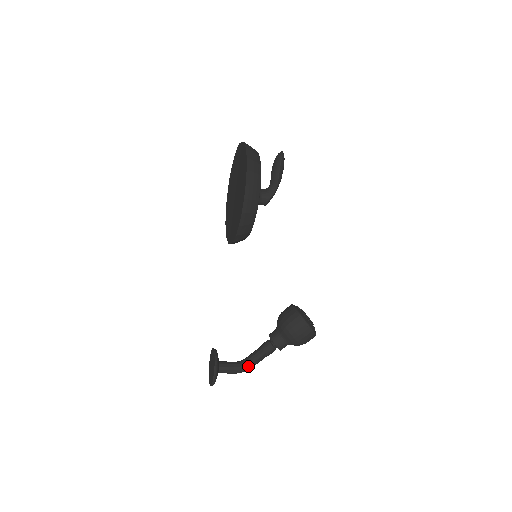
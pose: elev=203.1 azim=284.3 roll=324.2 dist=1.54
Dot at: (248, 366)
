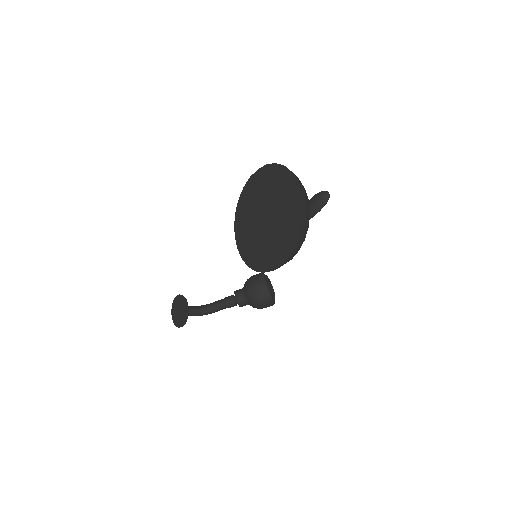
Dot at: (210, 313)
